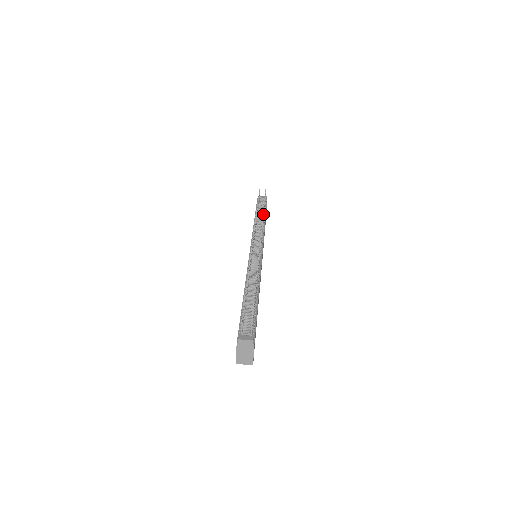
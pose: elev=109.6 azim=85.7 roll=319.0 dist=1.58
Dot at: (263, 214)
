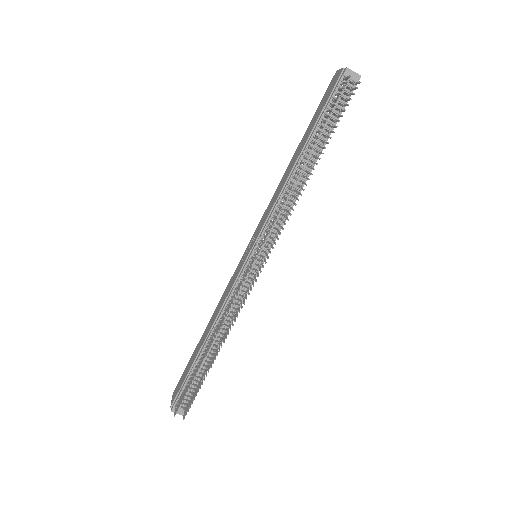
Dot at: (301, 195)
